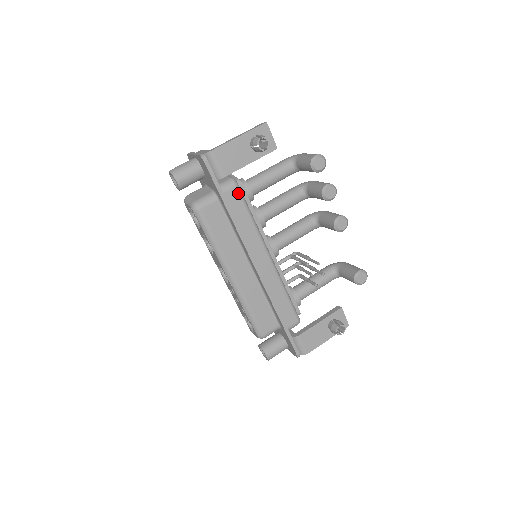
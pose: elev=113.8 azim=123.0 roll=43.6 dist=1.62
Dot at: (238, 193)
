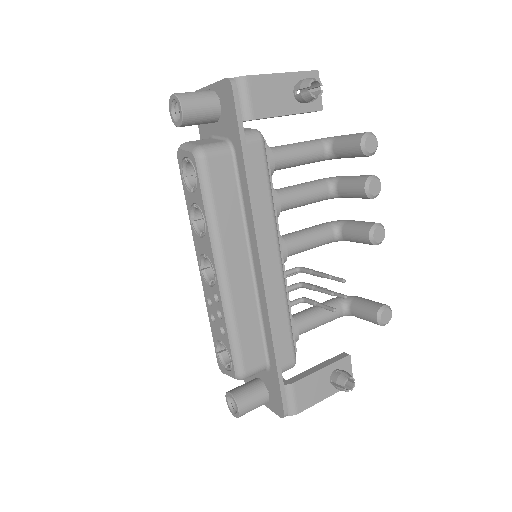
Dot at: (262, 151)
